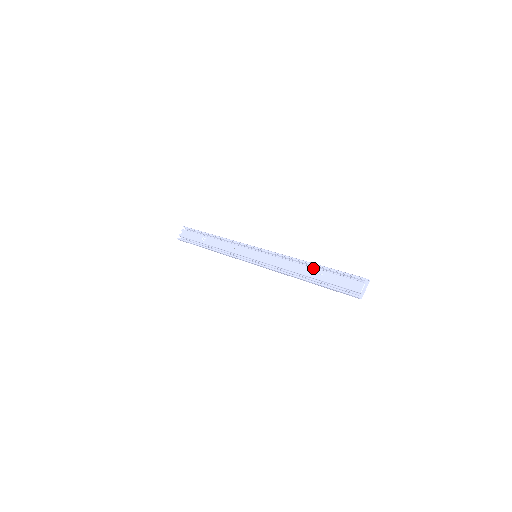
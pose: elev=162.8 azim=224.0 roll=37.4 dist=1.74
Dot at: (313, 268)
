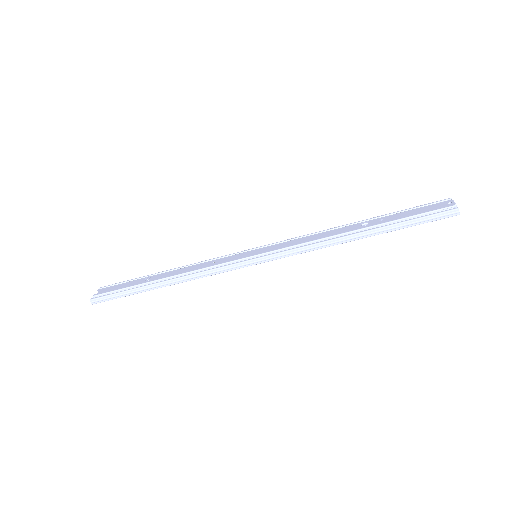
Dot at: (363, 221)
